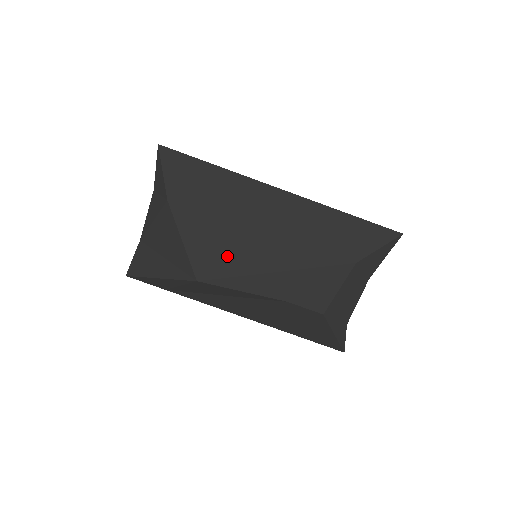
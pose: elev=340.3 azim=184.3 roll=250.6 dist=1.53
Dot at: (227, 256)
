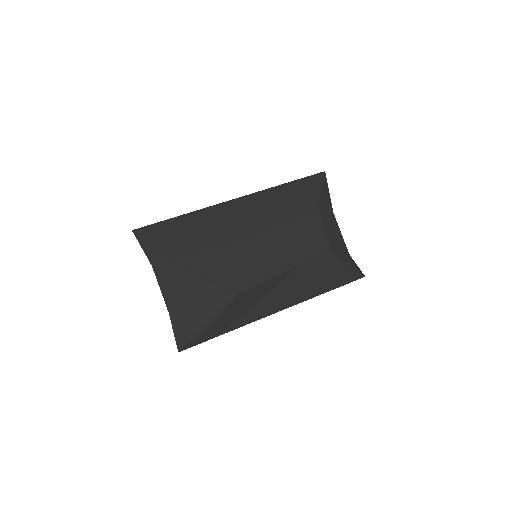
Dot at: (240, 262)
